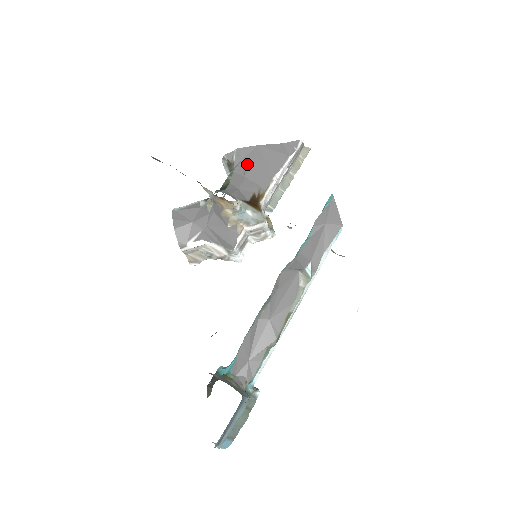
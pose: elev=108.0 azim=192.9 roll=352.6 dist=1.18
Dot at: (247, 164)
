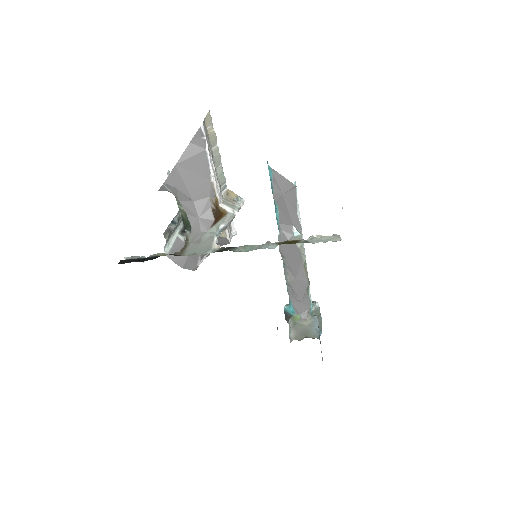
Dot at: (184, 189)
